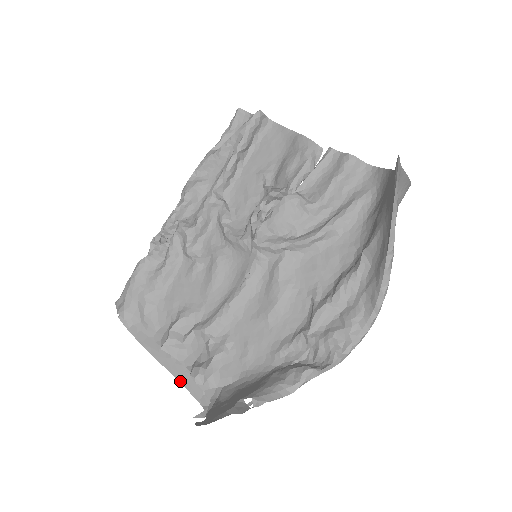
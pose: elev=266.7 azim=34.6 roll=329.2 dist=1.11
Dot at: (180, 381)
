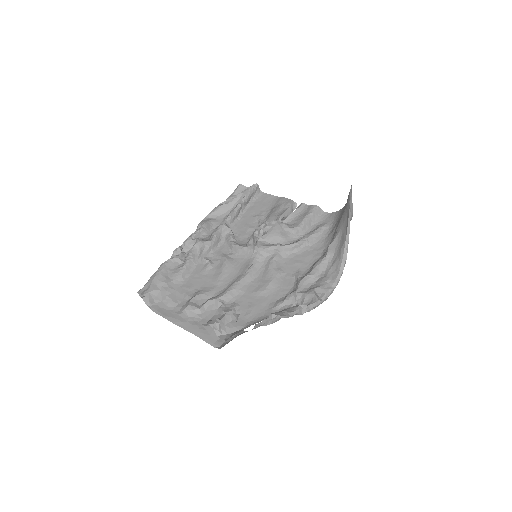
Dot at: (196, 335)
